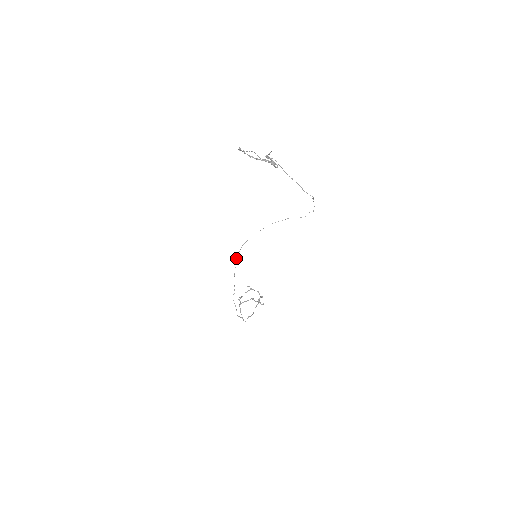
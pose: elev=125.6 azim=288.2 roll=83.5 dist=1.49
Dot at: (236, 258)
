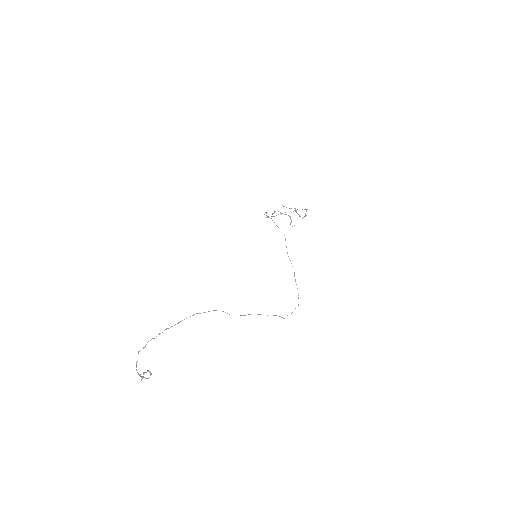
Dot at: occluded
